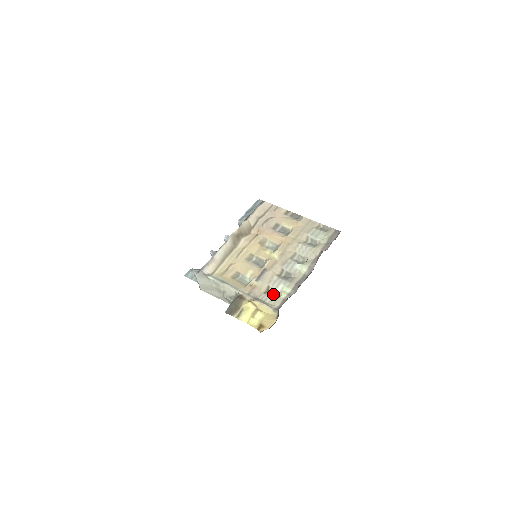
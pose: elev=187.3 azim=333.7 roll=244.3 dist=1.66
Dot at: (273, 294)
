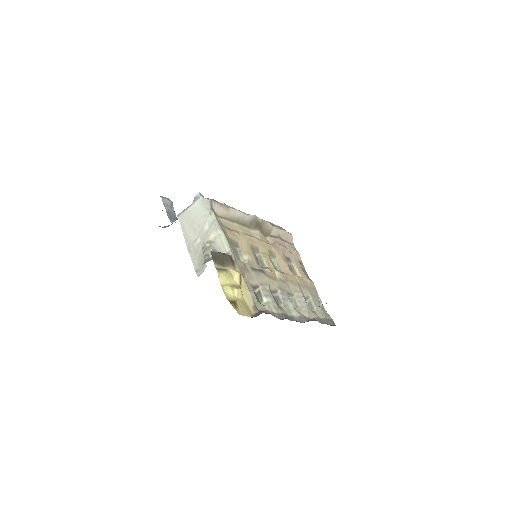
Dot at: (257, 296)
